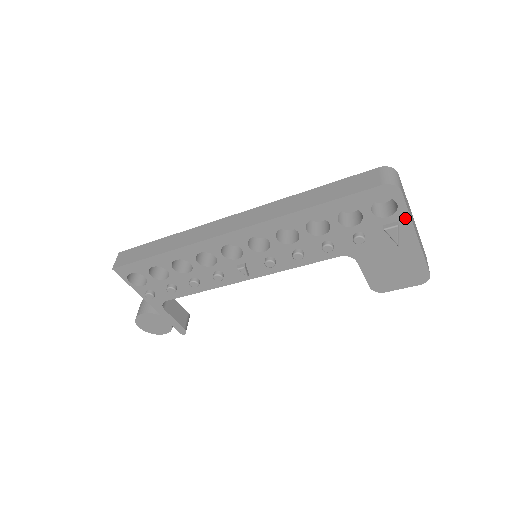
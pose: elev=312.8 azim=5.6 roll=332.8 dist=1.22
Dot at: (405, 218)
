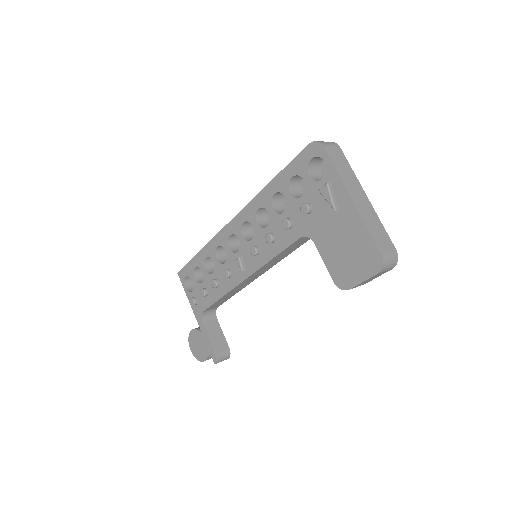
Dot at: (335, 177)
